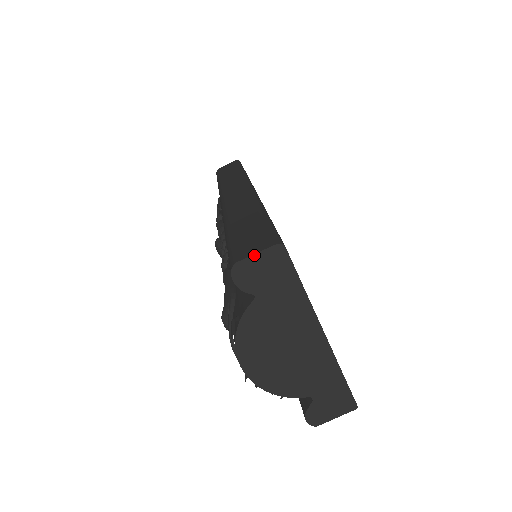
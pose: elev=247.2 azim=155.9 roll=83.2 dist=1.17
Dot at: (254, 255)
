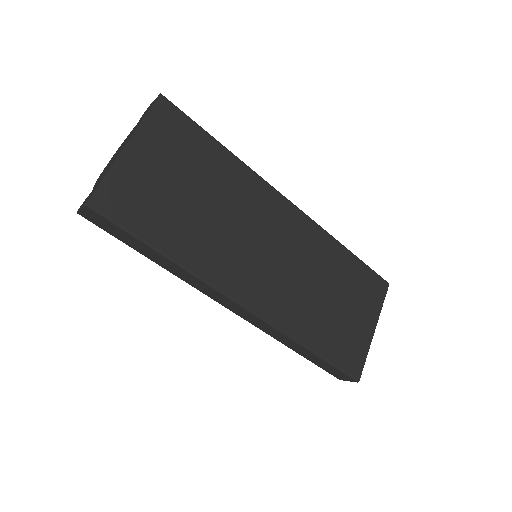
Dot at: (154, 100)
